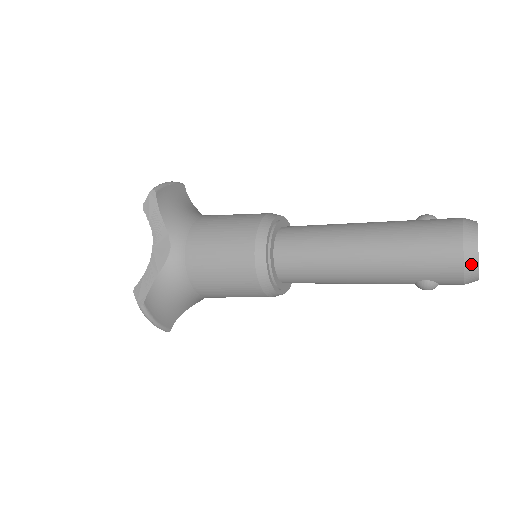
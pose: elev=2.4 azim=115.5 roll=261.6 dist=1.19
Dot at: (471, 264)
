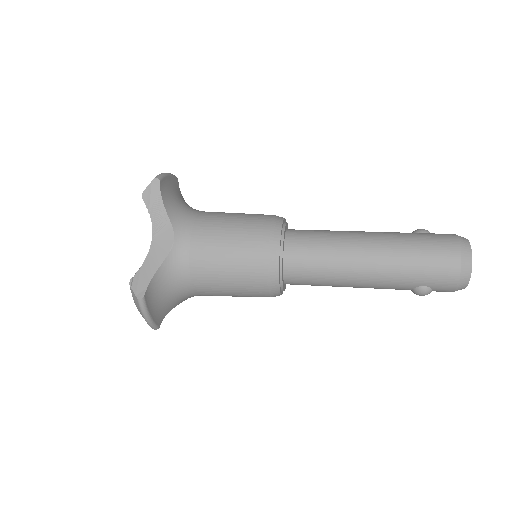
Dot at: (466, 273)
